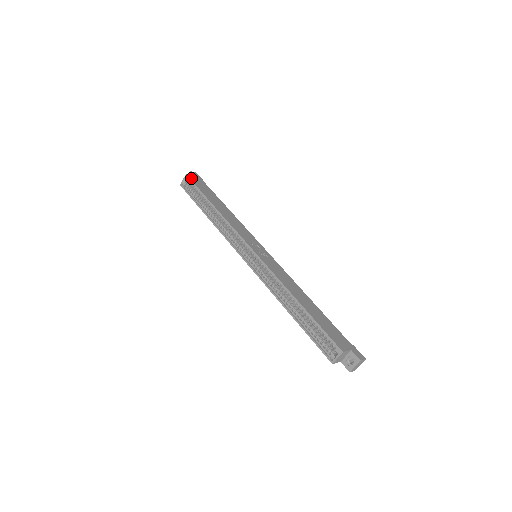
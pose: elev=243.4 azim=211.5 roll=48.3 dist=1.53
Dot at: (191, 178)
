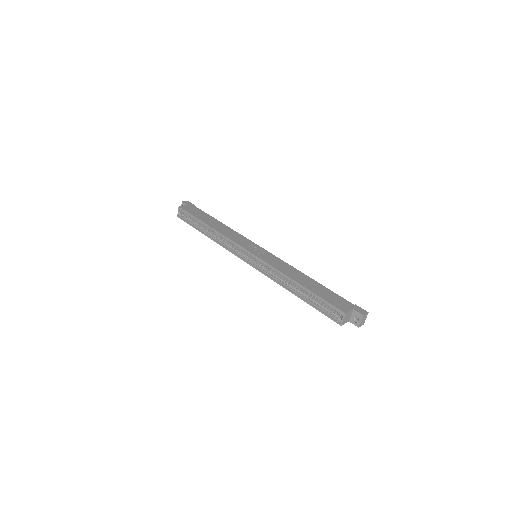
Dot at: (184, 208)
